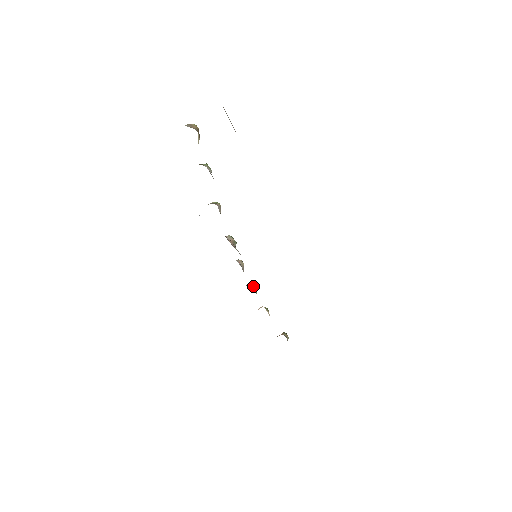
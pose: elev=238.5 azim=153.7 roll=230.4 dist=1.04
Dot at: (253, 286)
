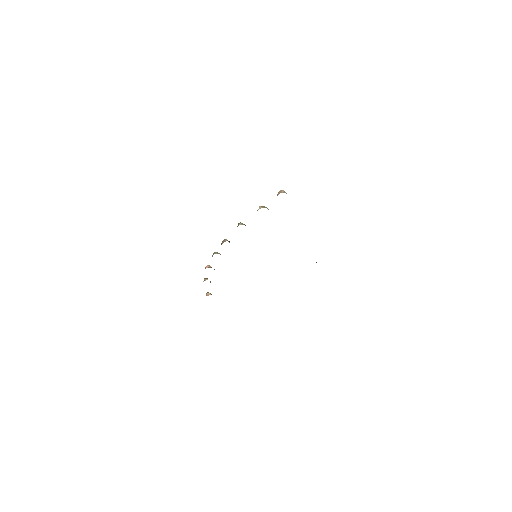
Dot at: occluded
